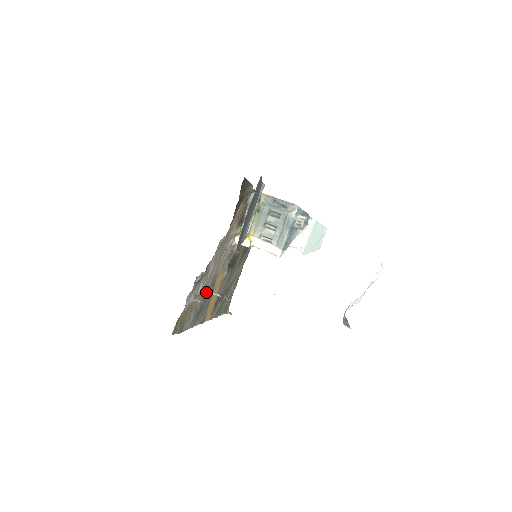
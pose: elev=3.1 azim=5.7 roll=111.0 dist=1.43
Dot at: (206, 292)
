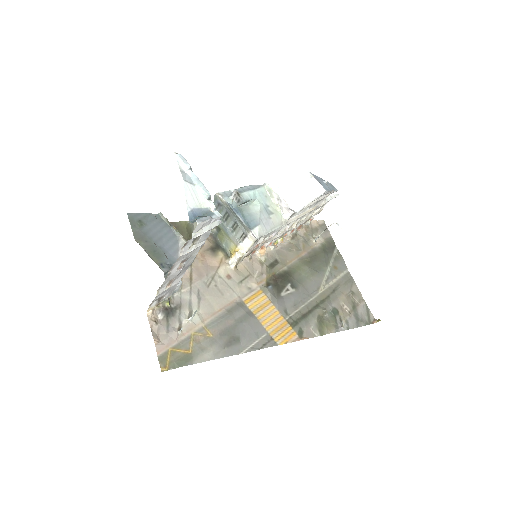
Dot at: (221, 320)
